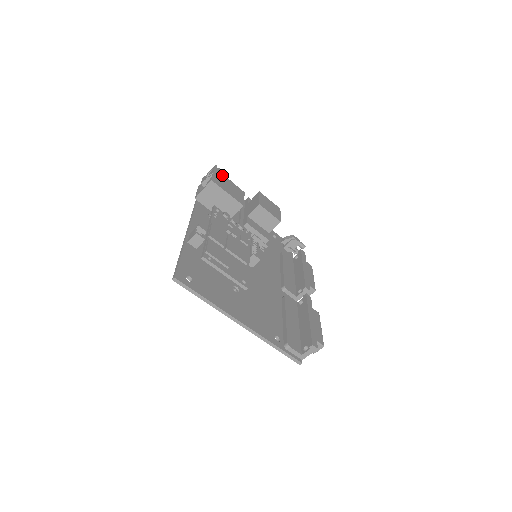
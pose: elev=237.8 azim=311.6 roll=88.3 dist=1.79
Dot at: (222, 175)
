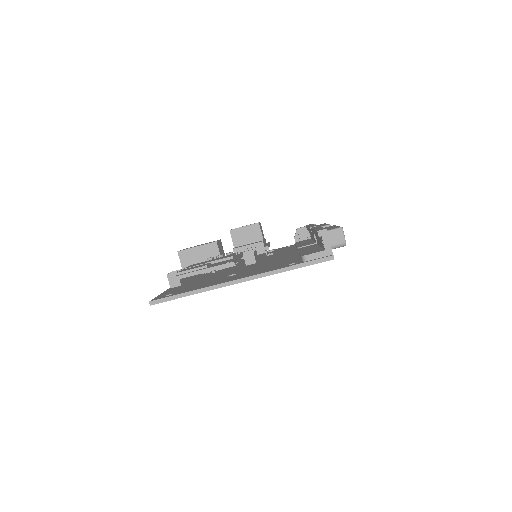
Dot at: occluded
